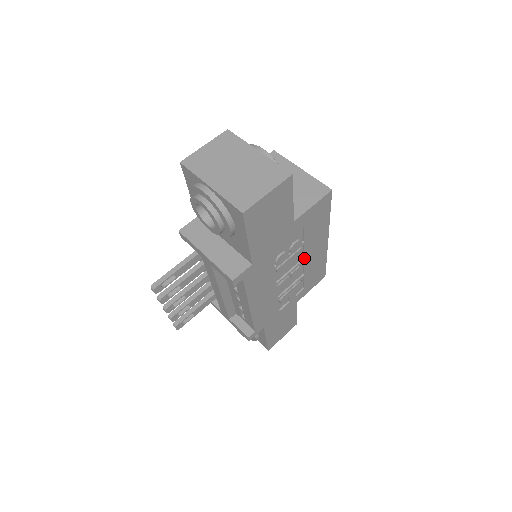
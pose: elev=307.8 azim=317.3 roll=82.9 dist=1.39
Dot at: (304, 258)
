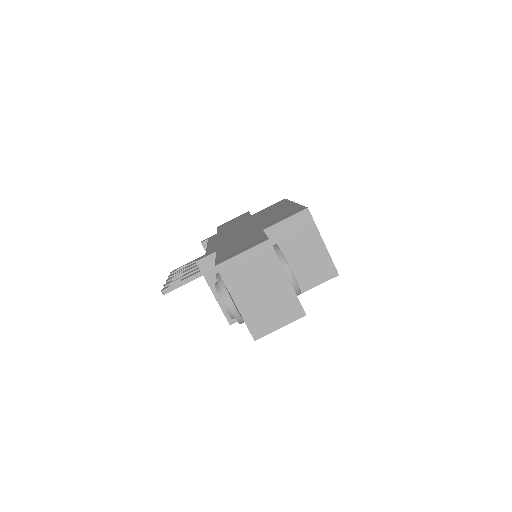
Dot at: occluded
